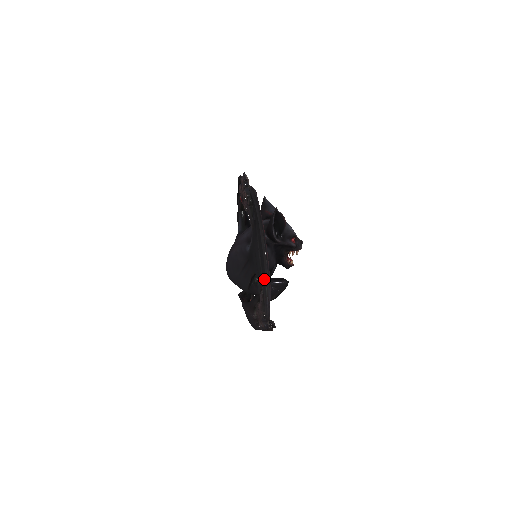
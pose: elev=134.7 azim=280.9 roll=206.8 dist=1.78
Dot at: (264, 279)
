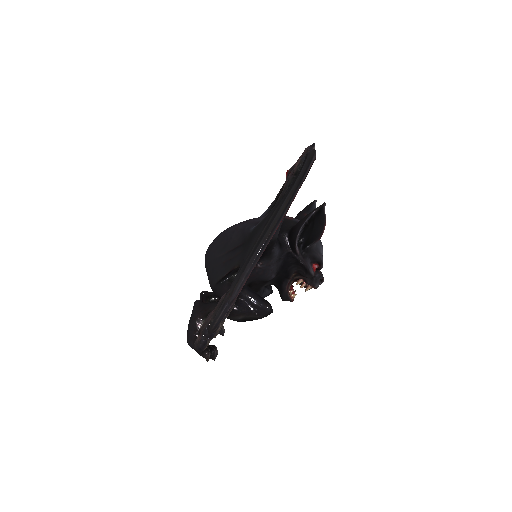
Dot at: (246, 265)
